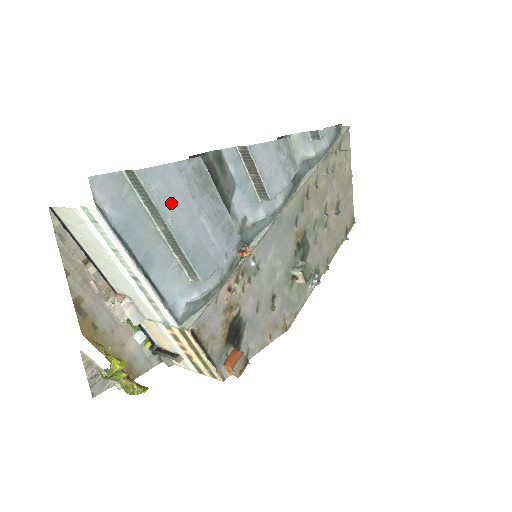
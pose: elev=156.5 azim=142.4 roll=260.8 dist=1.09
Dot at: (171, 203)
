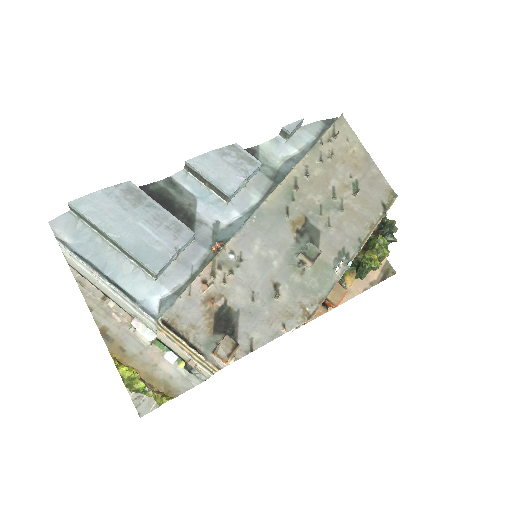
Dot at: (104, 218)
